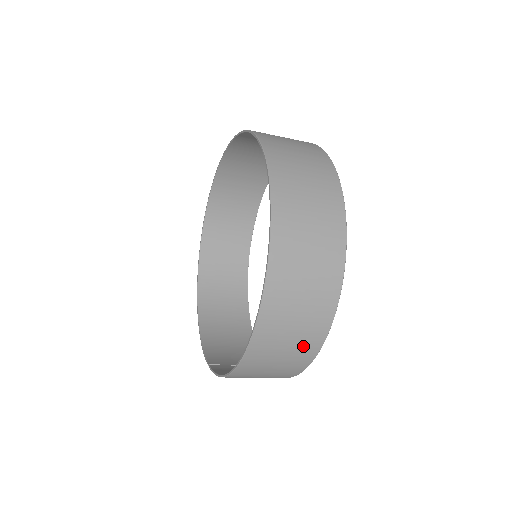
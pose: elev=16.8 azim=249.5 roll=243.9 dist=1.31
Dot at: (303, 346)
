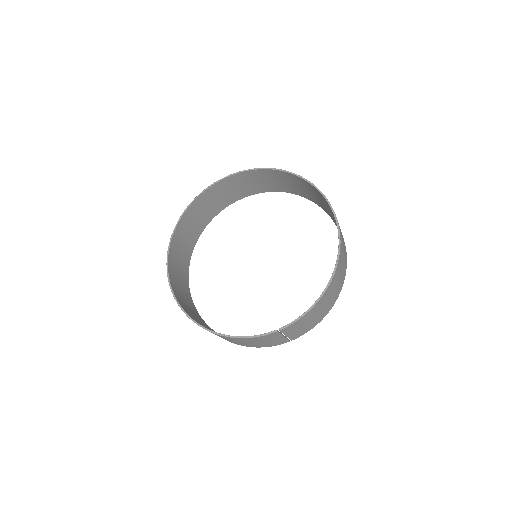
Dot at: (345, 263)
